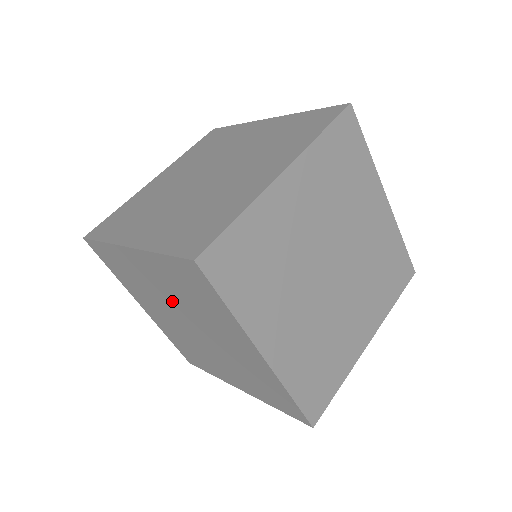
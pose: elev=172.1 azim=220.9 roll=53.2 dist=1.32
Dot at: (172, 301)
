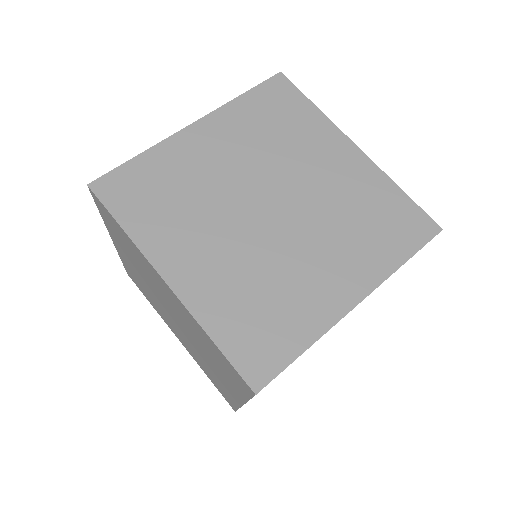
Dot at: (149, 286)
